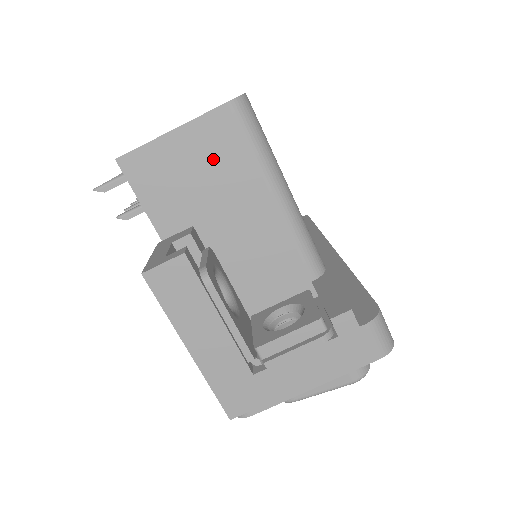
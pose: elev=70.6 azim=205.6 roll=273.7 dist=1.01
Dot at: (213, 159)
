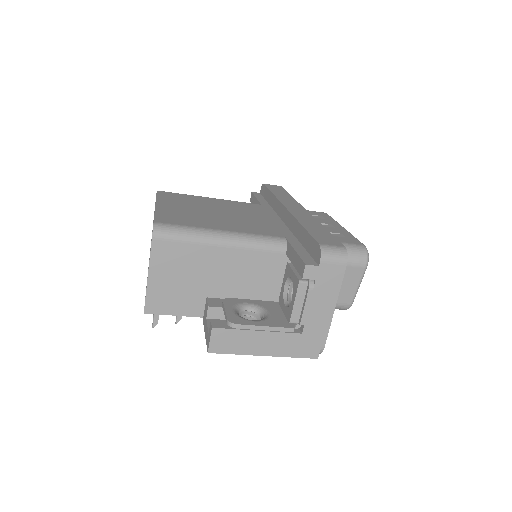
Dot at: (177, 265)
